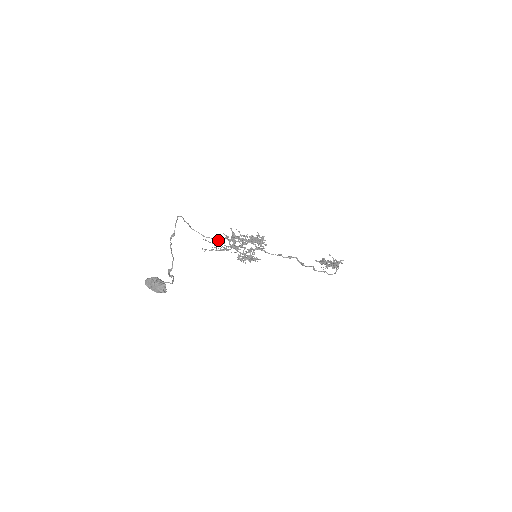
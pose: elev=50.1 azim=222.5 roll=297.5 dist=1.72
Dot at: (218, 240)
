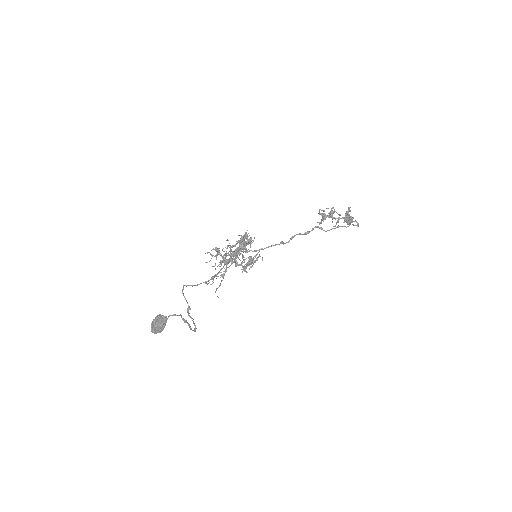
Dot at: occluded
